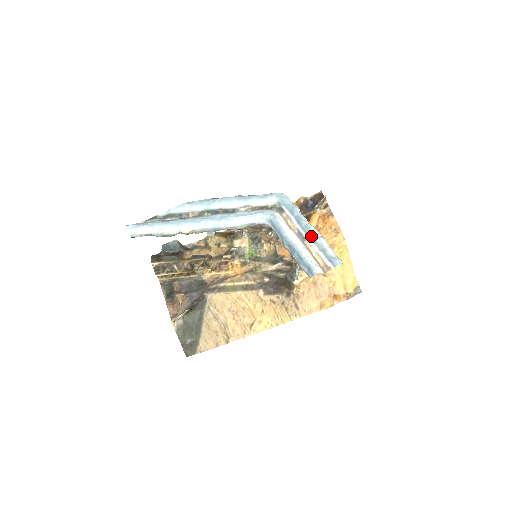
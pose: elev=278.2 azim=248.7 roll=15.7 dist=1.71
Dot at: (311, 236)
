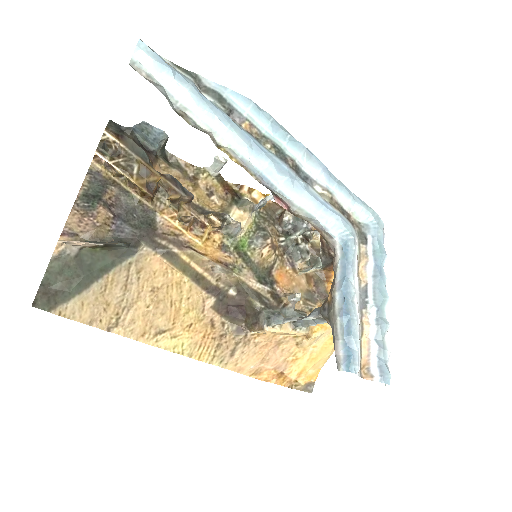
Dot at: (379, 310)
